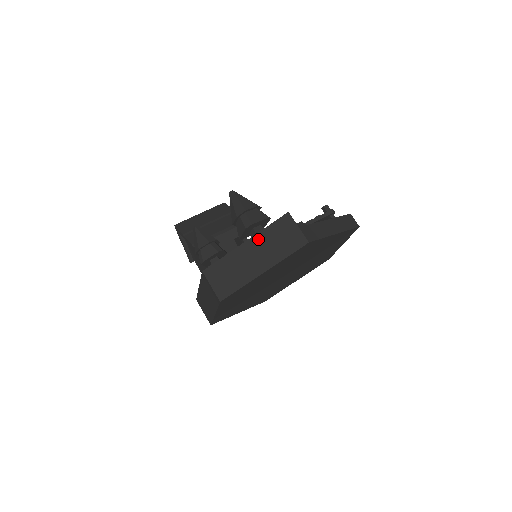
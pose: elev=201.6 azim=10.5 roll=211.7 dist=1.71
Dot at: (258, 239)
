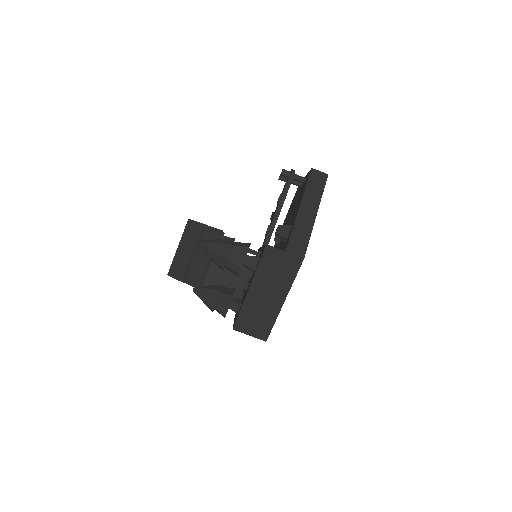
Dot at: (258, 281)
